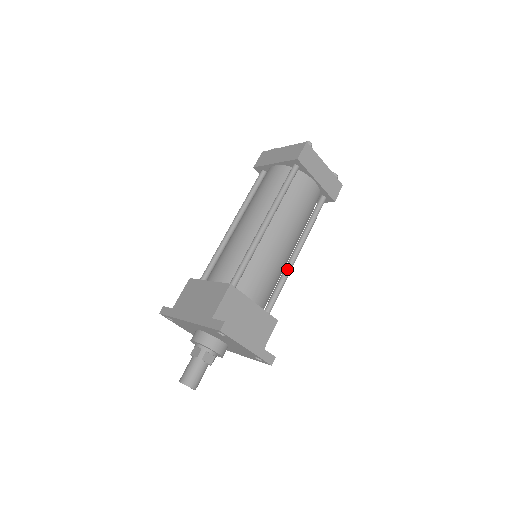
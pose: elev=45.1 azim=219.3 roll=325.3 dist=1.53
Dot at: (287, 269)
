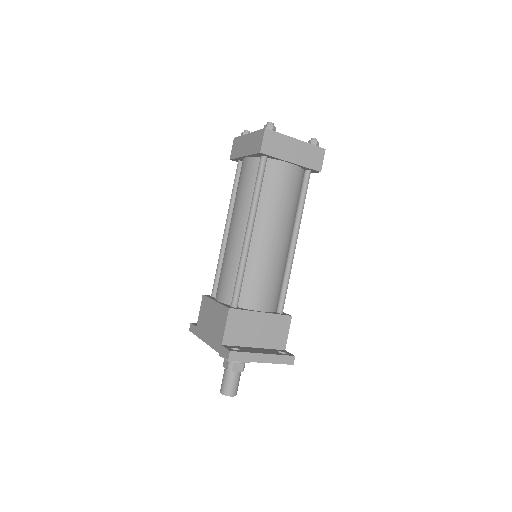
Dot at: (288, 263)
